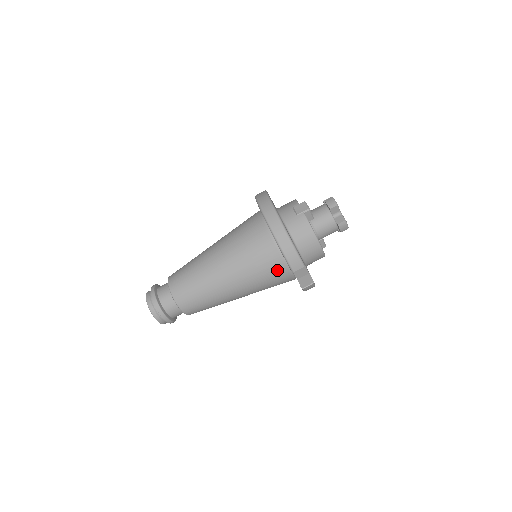
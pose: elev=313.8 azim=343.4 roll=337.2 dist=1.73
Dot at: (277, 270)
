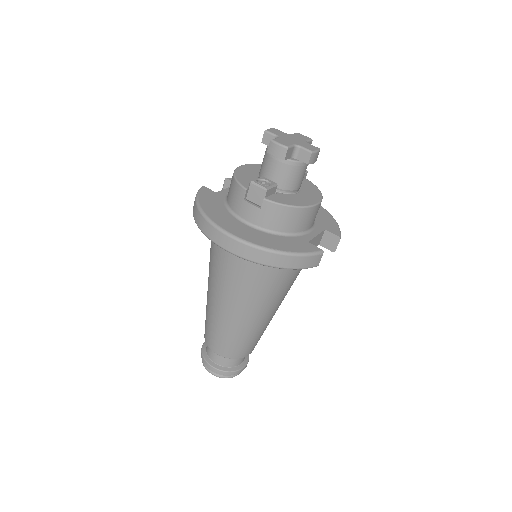
Dot at: occluded
